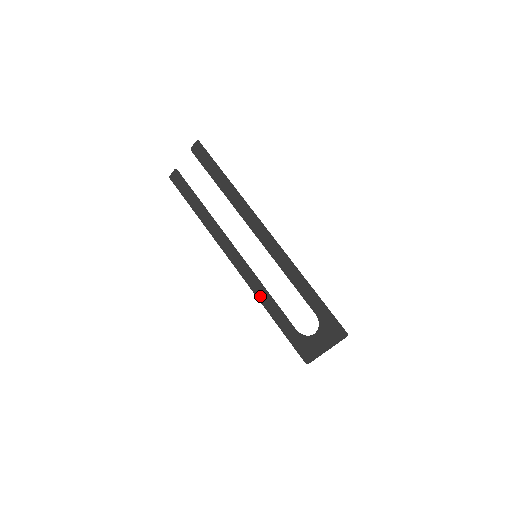
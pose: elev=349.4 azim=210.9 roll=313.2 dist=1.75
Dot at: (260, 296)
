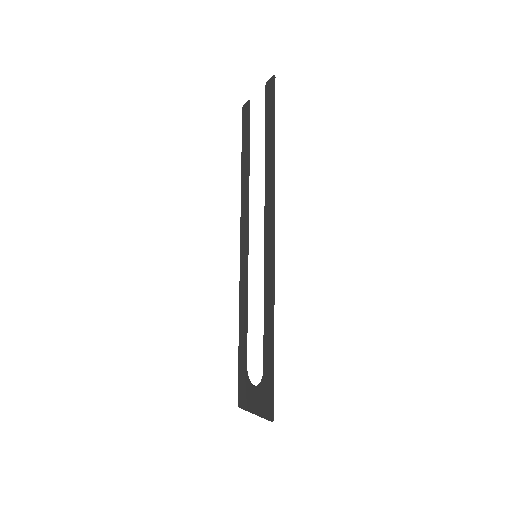
Dot at: (241, 301)
